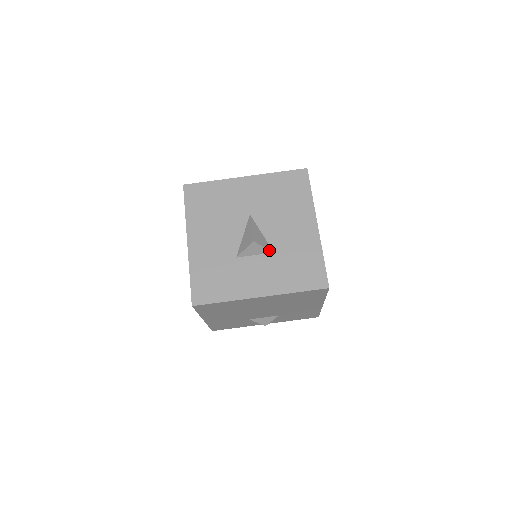
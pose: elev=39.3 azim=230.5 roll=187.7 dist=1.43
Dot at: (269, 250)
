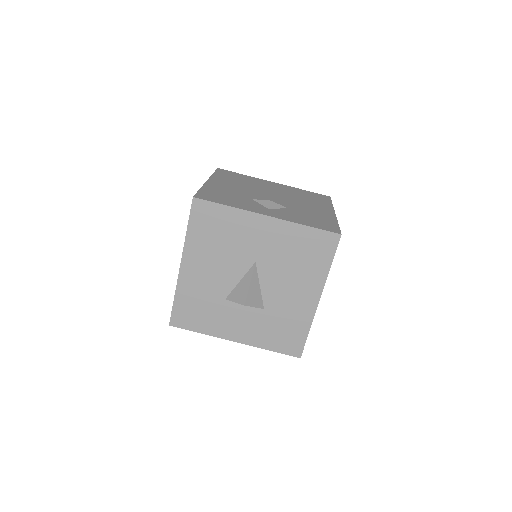
Dot at: (259, 308)
